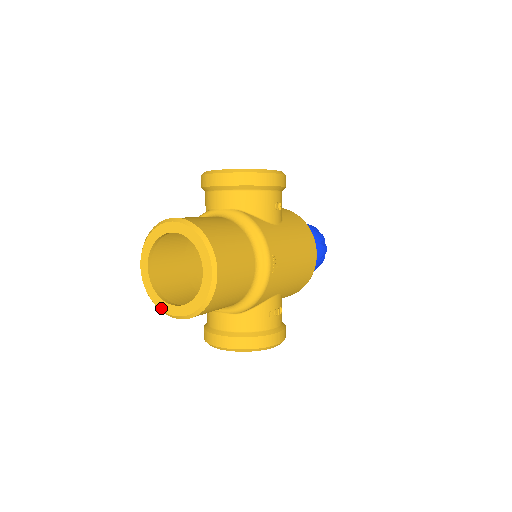
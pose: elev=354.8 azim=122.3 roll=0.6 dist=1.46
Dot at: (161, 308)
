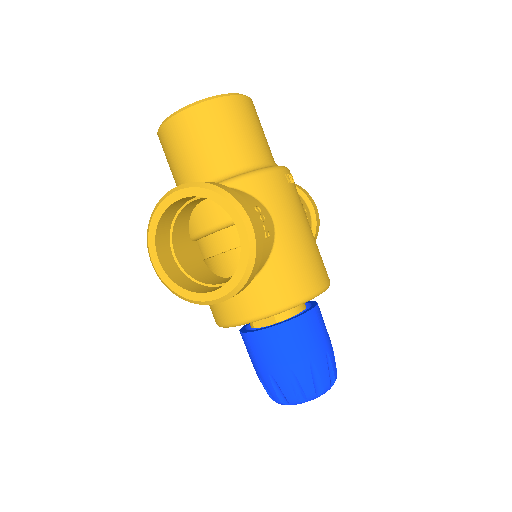
Dot at: occluded
